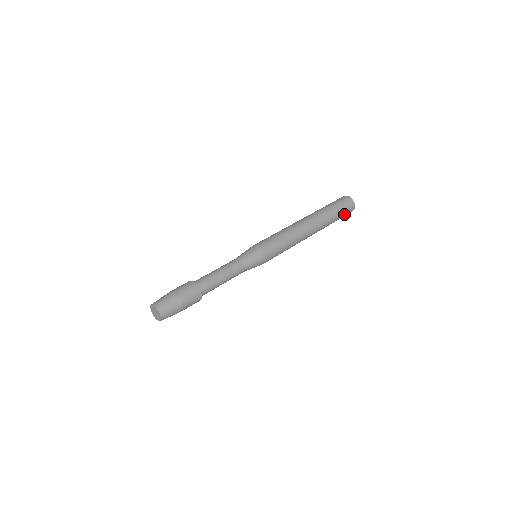
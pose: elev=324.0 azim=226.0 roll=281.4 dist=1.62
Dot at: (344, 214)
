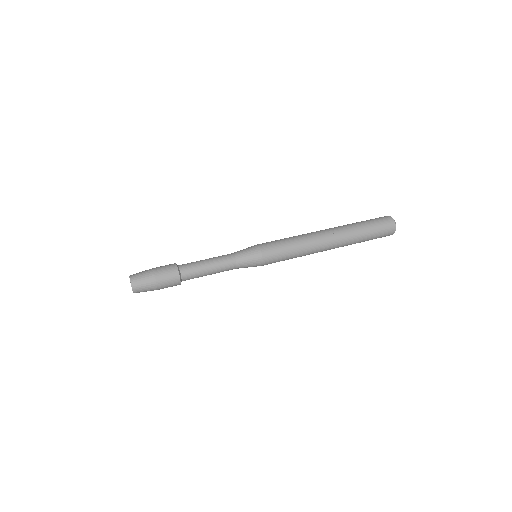
Dot at: (379, 228)
